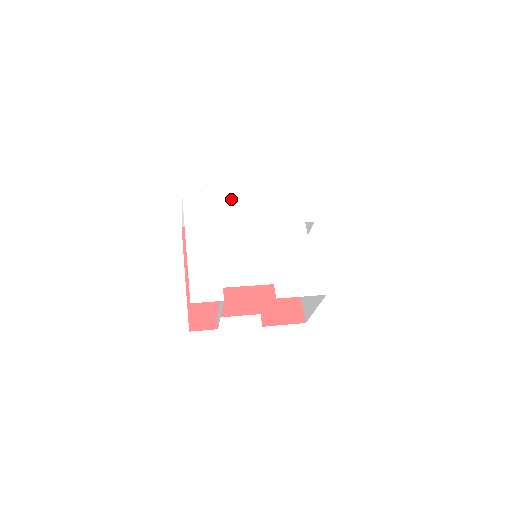
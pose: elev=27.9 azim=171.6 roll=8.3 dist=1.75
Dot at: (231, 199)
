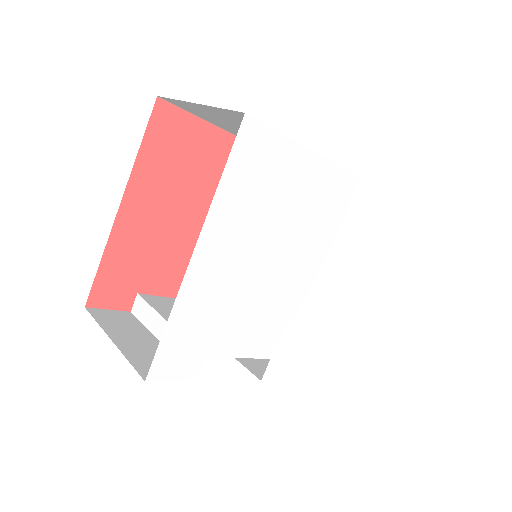
Dot at: (302, 186)
